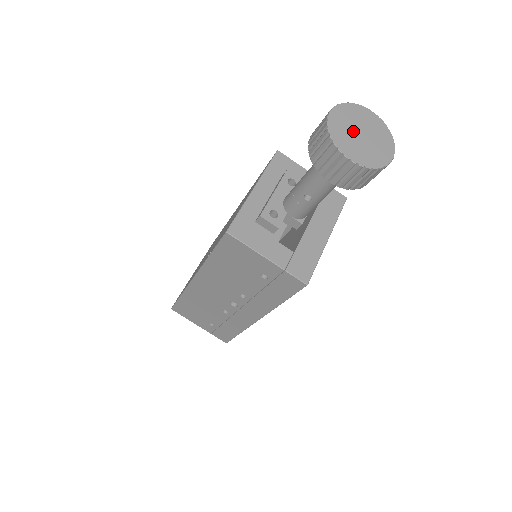
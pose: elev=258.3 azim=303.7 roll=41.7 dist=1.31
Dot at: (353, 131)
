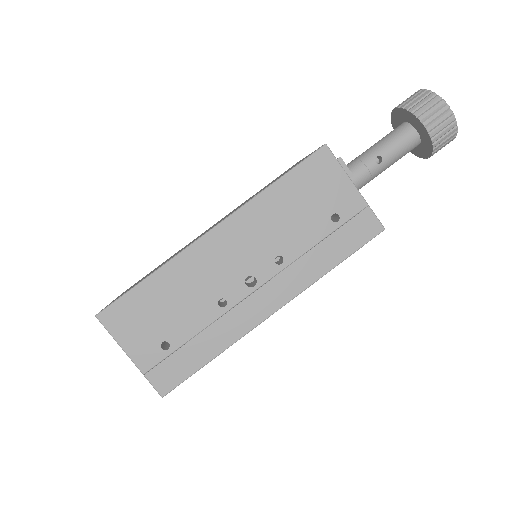
Dot at: occluded
